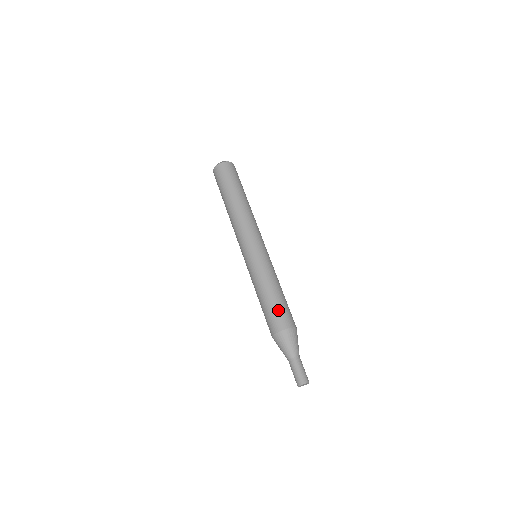
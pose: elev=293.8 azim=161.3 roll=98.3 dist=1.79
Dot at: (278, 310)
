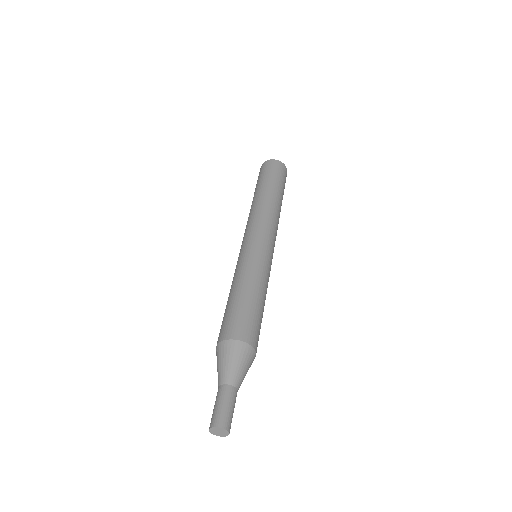
Dot at: (240, 314)
